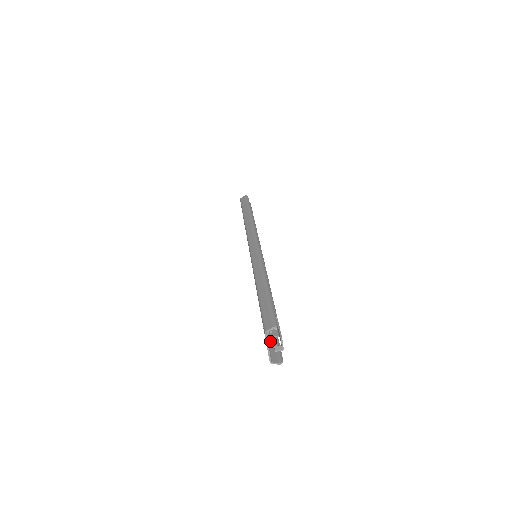
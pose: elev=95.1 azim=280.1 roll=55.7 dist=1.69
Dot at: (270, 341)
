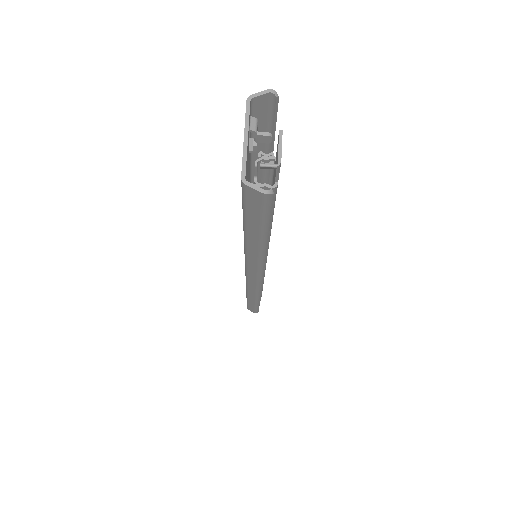
Dot at: (251, 212)
